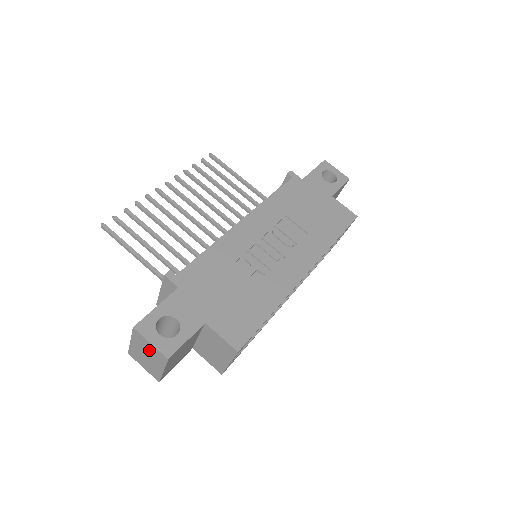
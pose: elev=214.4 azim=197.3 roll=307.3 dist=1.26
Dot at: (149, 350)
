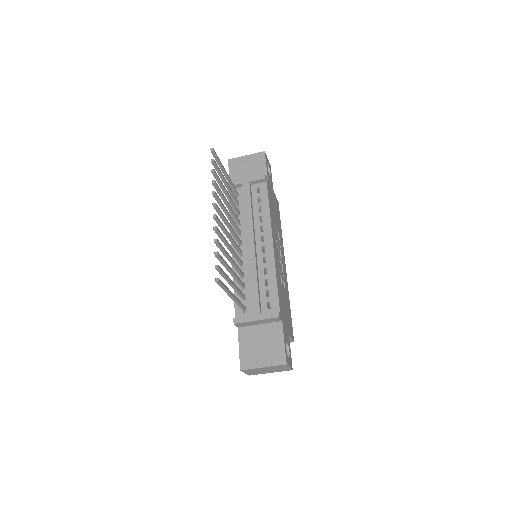
Dot at: (279, 369)
